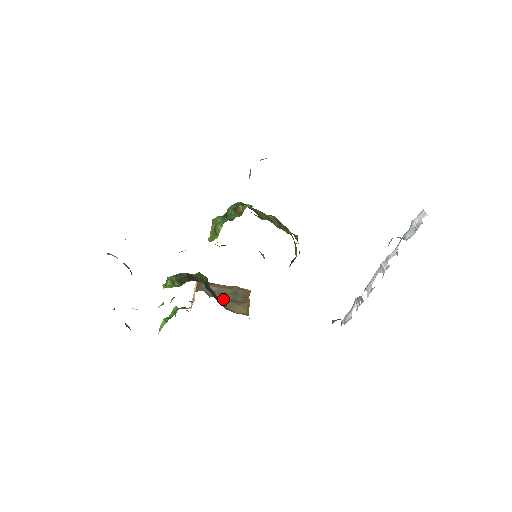
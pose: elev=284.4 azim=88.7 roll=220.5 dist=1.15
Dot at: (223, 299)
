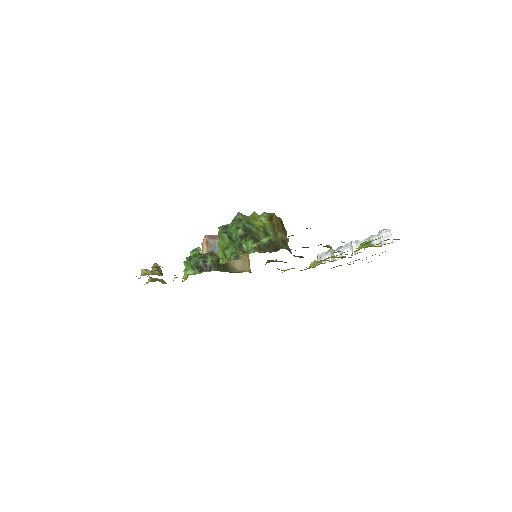
Dot at: occluded
